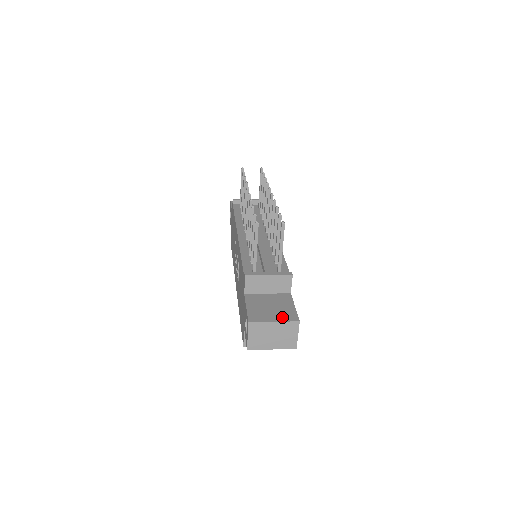
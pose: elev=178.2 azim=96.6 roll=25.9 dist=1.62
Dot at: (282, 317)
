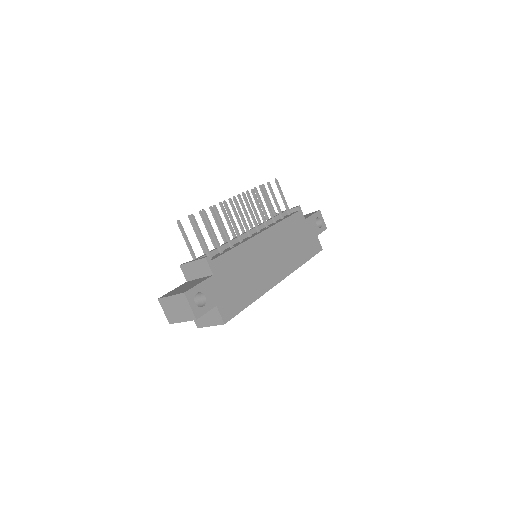
Dot at: (179, 292)
